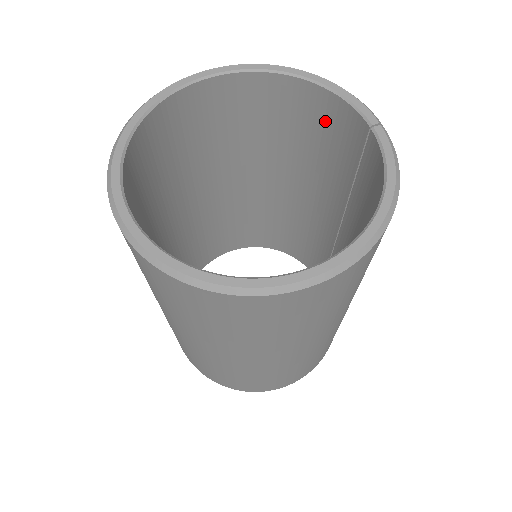
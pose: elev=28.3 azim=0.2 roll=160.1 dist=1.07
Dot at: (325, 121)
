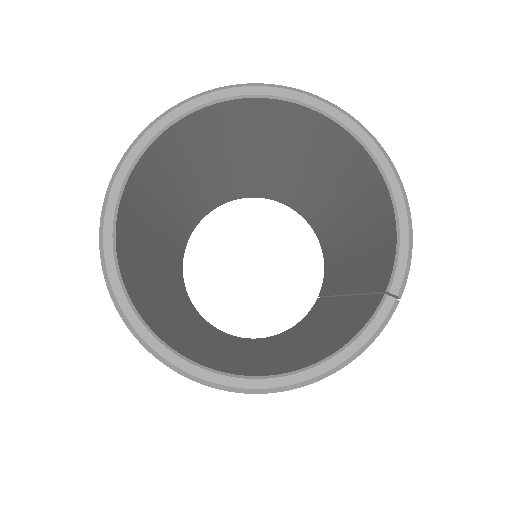
Dot at: (382, 230)
